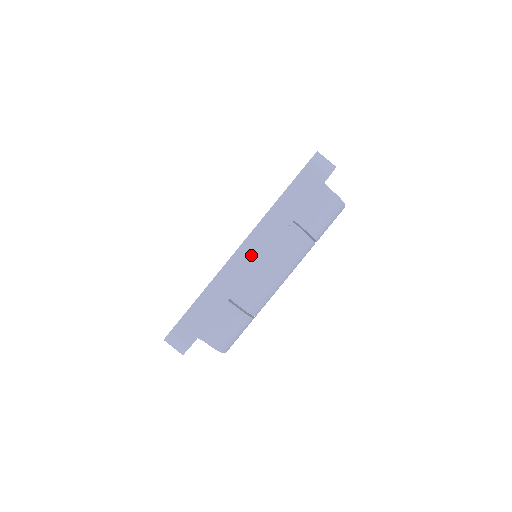
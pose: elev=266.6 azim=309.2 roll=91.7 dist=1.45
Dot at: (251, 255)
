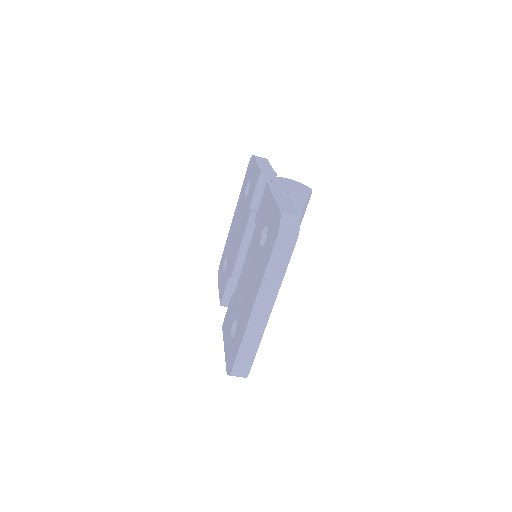
Dot at: (264, 309)
